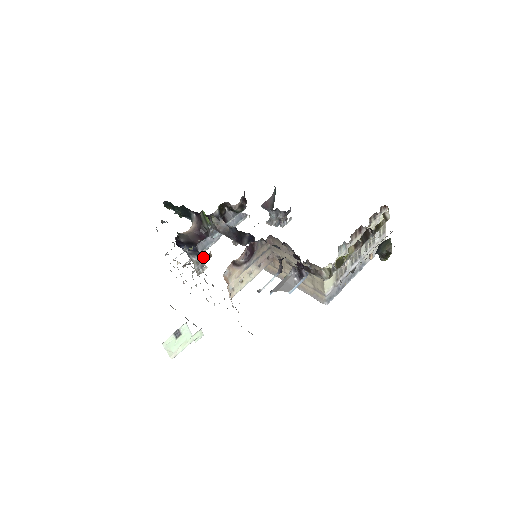
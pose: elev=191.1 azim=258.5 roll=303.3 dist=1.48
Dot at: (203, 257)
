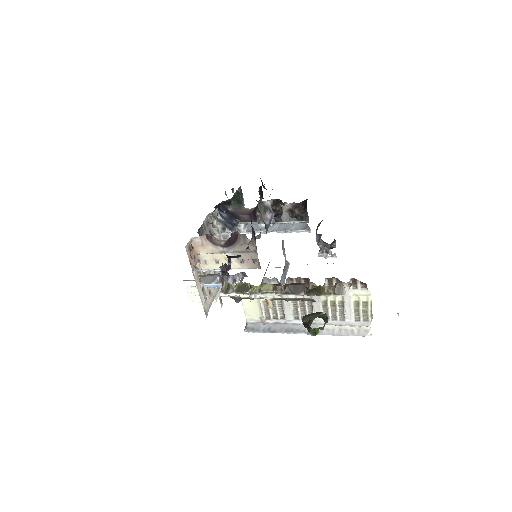
Dot at: (227, 230)
